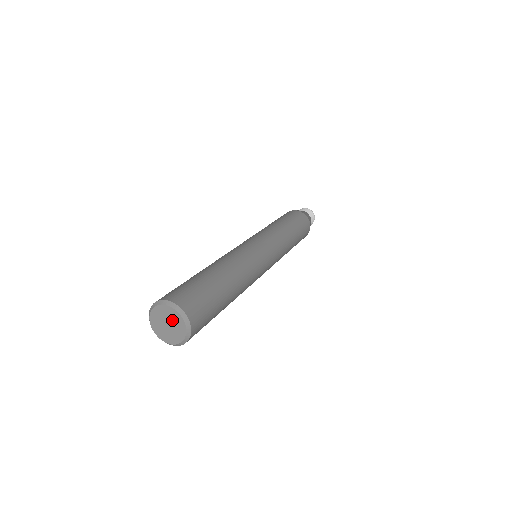
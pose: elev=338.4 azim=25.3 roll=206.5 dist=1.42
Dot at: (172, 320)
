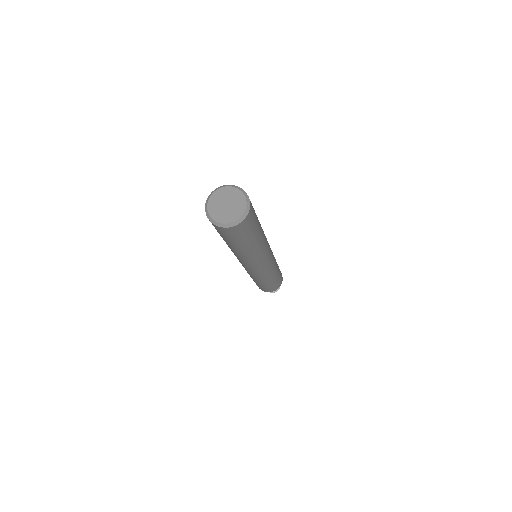
Dot at: (232, 199)
